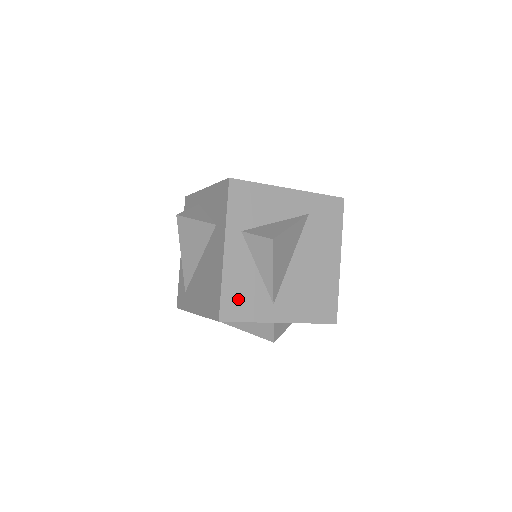
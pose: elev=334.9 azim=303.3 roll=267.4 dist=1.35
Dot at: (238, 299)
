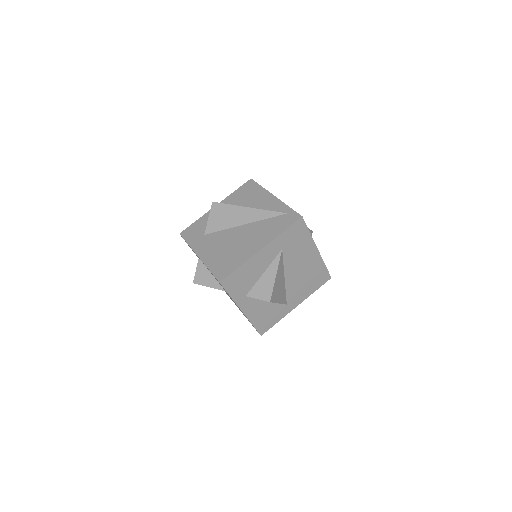
Dot at: (265, 320)
